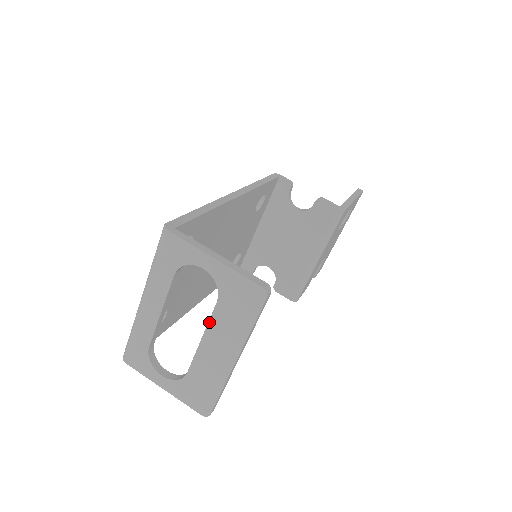
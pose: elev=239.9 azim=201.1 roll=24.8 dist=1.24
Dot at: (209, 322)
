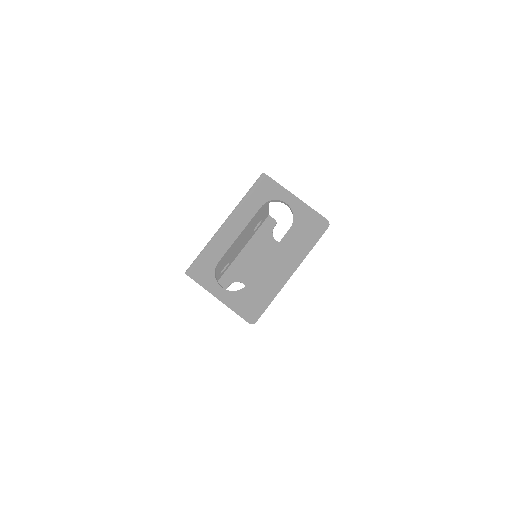
Dot at: (279, 243)
